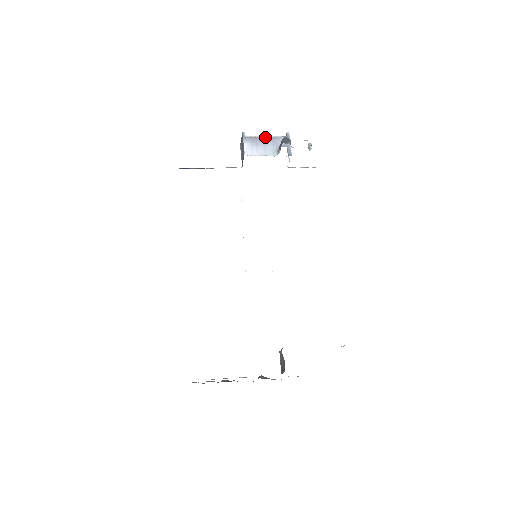
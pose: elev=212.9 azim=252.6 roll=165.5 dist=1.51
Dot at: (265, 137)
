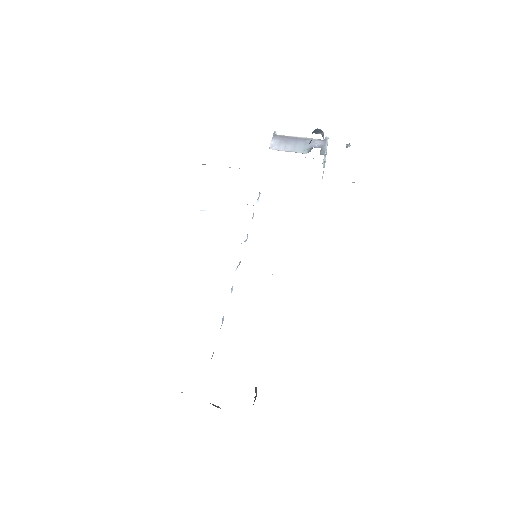
Dot at: (298, 138)
